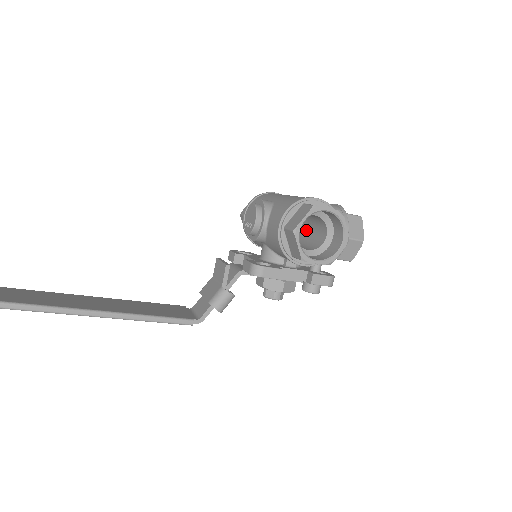
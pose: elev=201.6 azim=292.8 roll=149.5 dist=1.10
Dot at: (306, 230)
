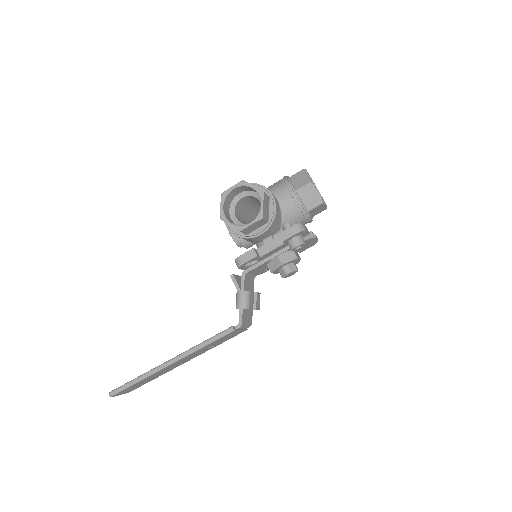
Dot at: occluded
